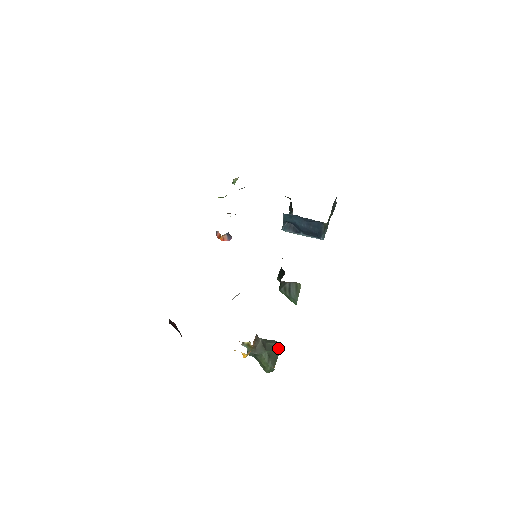
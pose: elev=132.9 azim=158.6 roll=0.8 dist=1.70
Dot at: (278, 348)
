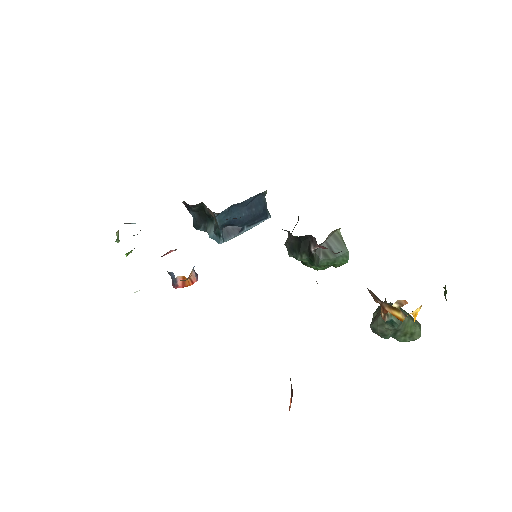
Dot at: occluded
